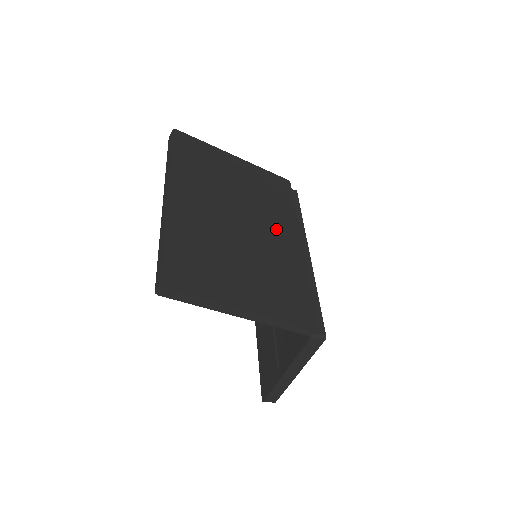
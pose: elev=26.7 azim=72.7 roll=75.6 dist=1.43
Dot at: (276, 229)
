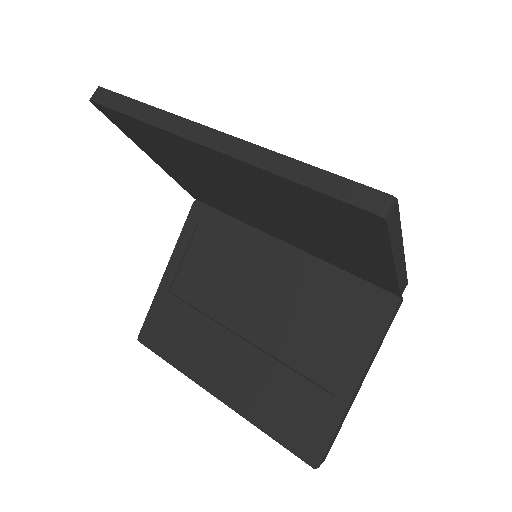
Dot at: occluded
